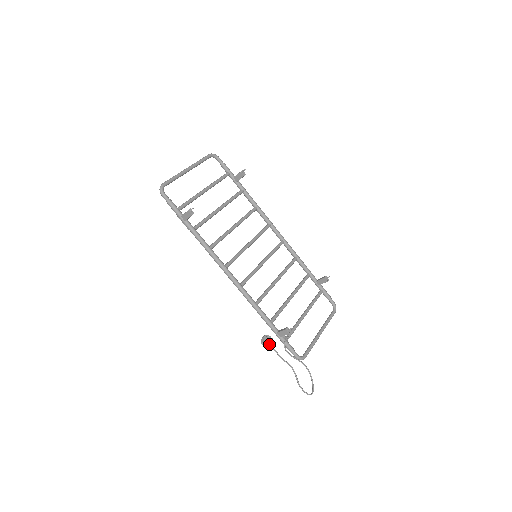
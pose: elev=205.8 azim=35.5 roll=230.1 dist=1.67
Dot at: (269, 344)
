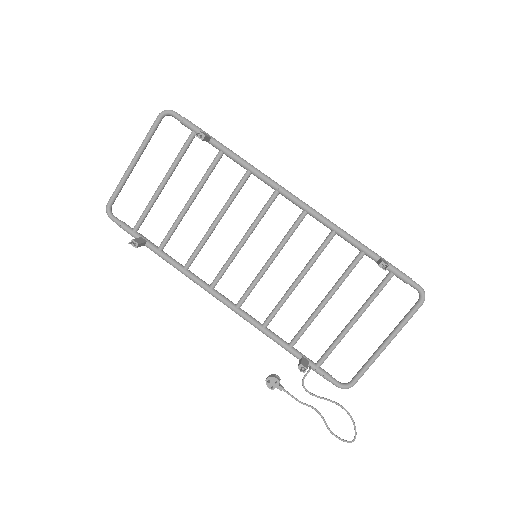
Dot at: (274, 388)
